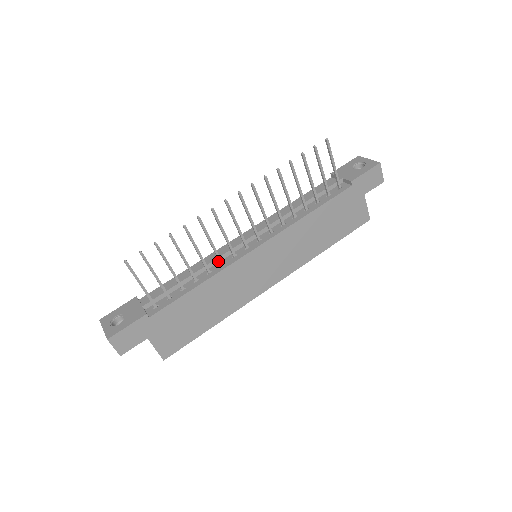
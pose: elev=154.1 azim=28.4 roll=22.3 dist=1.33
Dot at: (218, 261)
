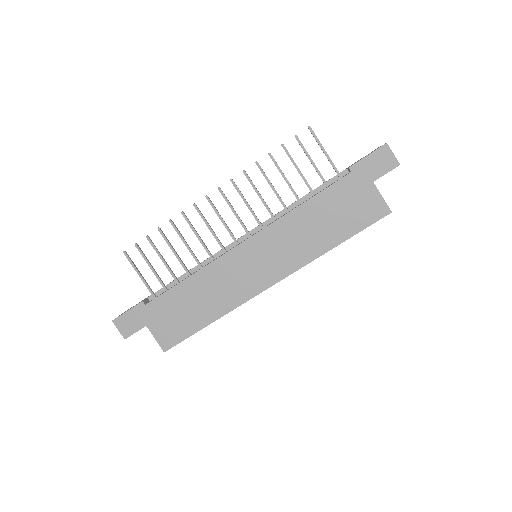
Dot at: (214, 258)
